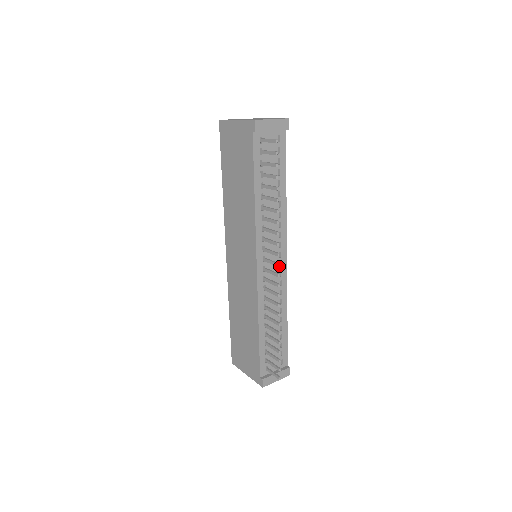
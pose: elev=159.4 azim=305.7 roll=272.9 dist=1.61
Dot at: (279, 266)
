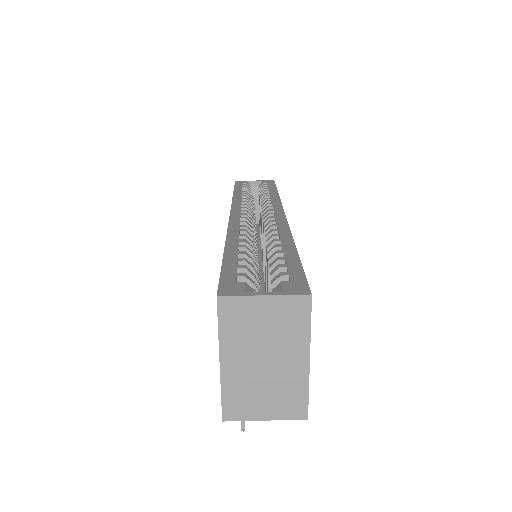
Dot at: occluded
